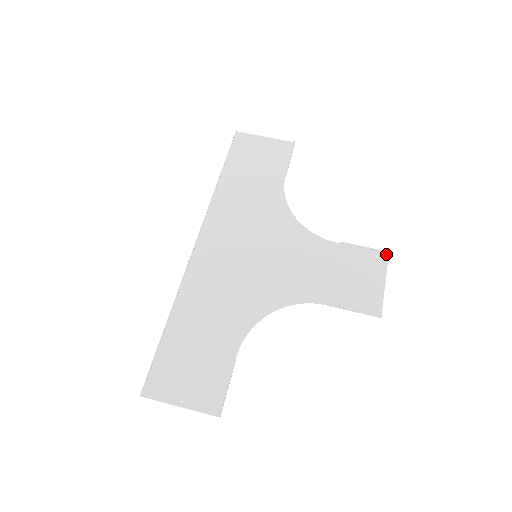
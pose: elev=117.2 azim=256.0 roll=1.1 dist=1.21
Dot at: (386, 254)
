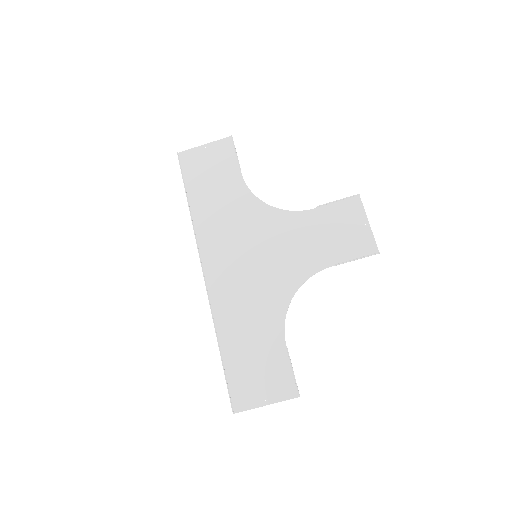
Dot at: (357, 197)
